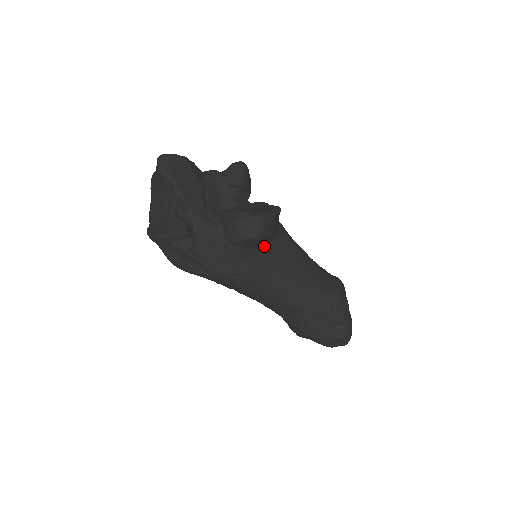
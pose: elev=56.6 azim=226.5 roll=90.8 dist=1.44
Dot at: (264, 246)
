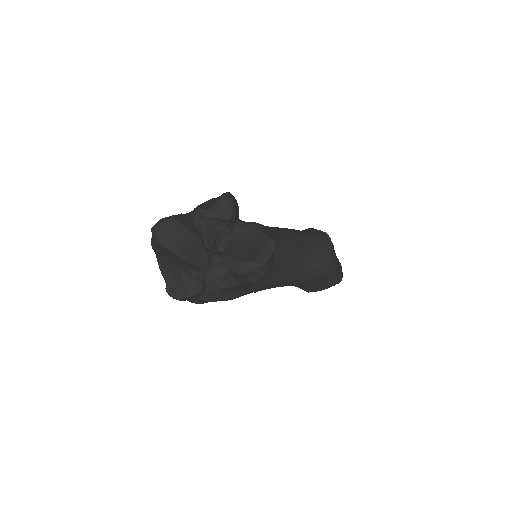
Dot at: occluded
